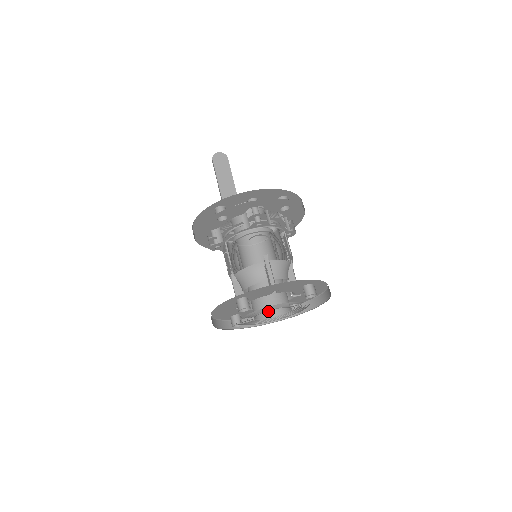
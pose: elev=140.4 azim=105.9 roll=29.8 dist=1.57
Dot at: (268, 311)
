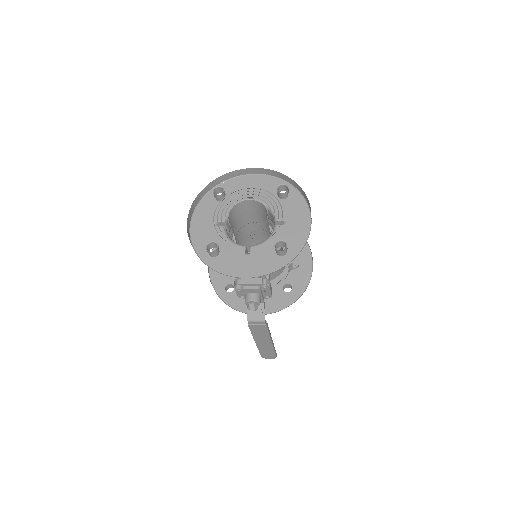
Dot at: (248, 237)
